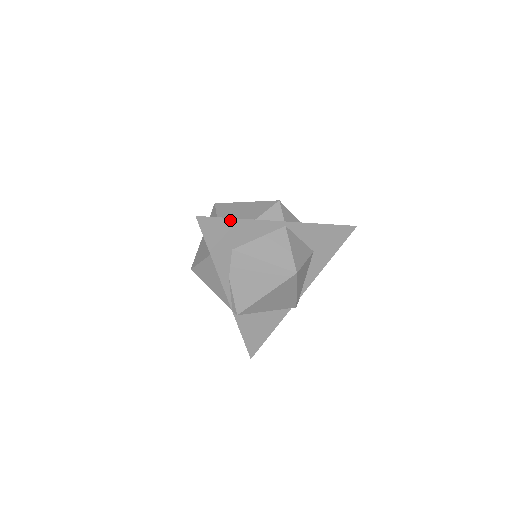
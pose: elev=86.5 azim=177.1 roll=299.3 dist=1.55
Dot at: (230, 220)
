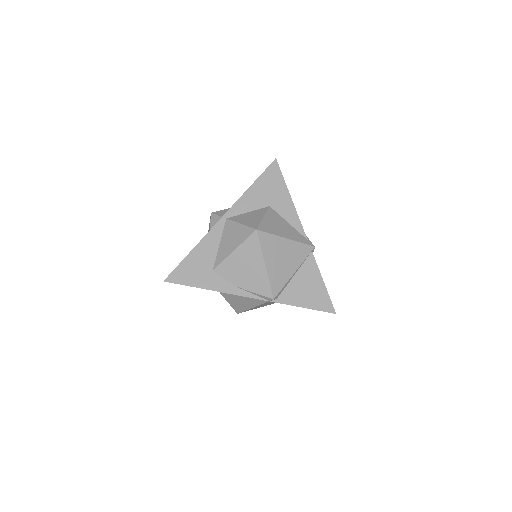
Dot at: (187, 258)
